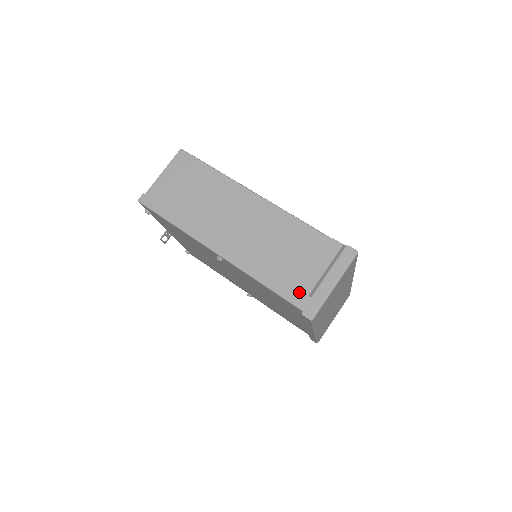
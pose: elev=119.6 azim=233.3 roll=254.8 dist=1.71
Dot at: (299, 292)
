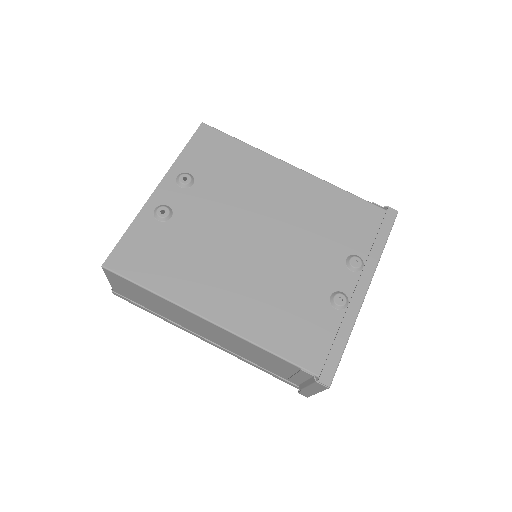
Dot at: (290, 380)
